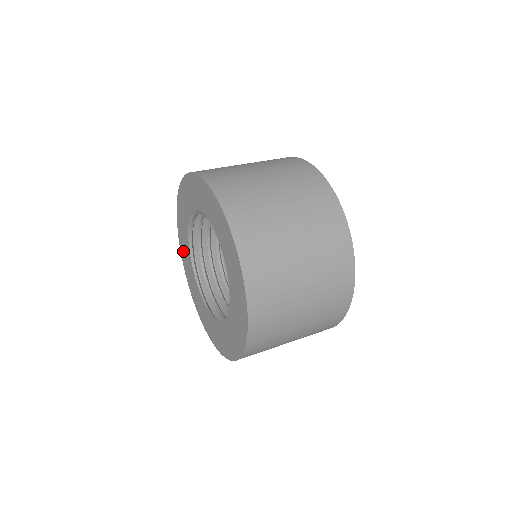
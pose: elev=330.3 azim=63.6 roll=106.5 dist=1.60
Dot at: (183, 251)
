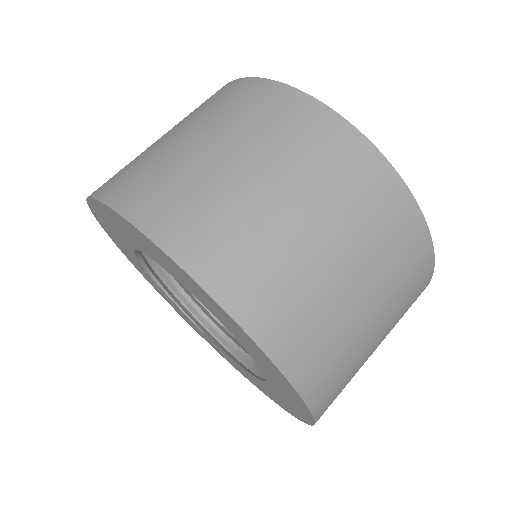
Dot at: (104, 224)
